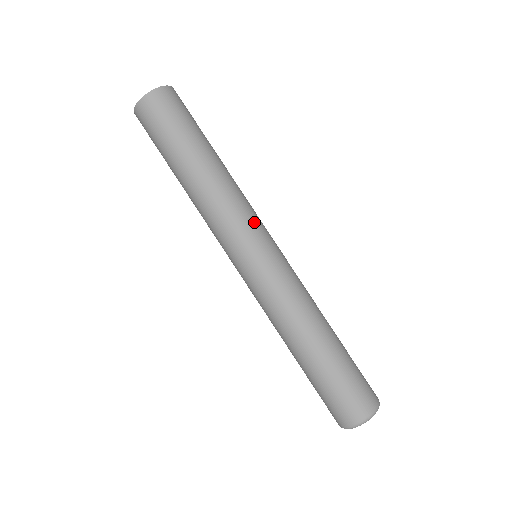
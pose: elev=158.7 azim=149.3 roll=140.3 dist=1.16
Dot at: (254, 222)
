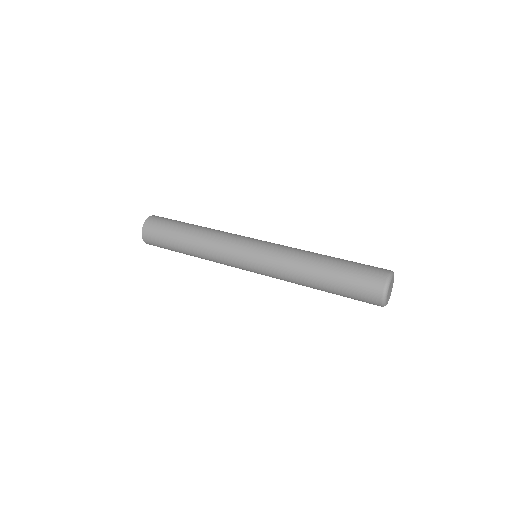
Dot at: (242, 236)
